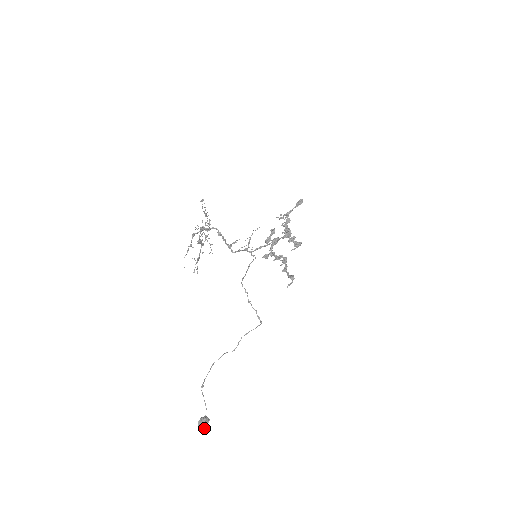
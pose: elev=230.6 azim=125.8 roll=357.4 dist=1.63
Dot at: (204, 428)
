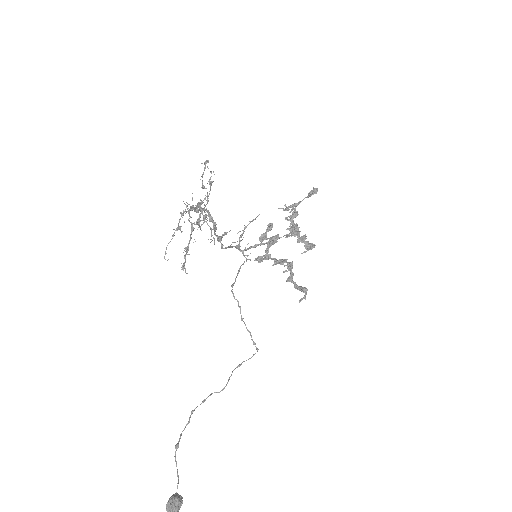
Dot at: out of frame
